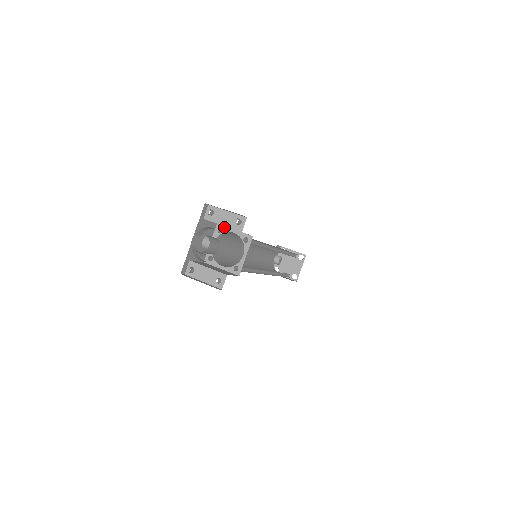
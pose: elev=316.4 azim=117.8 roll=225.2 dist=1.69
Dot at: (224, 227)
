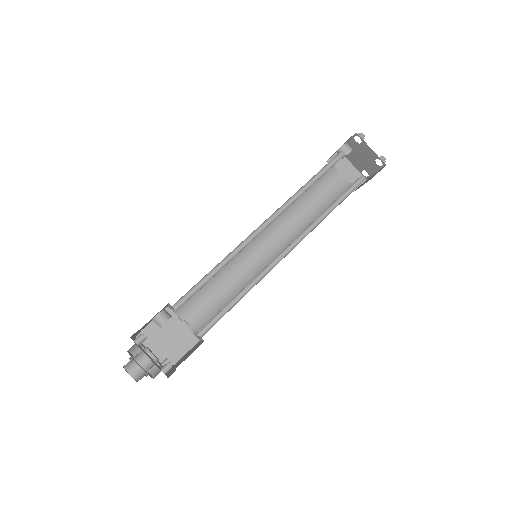
Dot at: occluded
